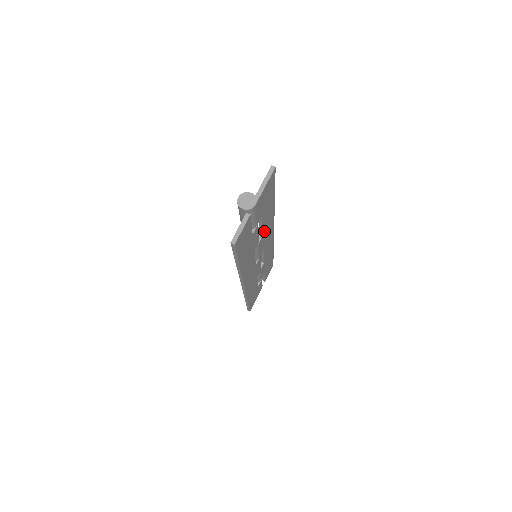
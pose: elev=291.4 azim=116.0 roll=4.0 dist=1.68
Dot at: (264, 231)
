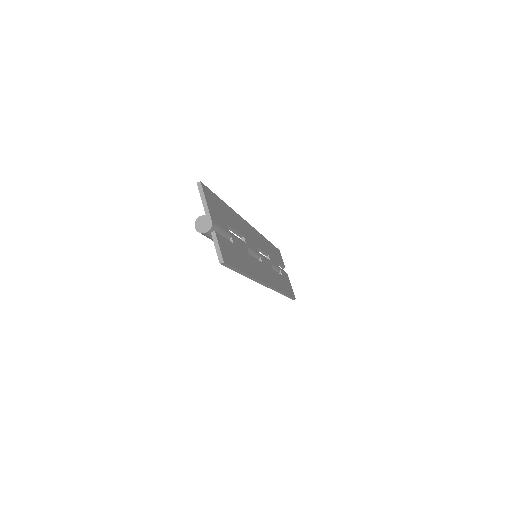
Dot at: (242, 233)
